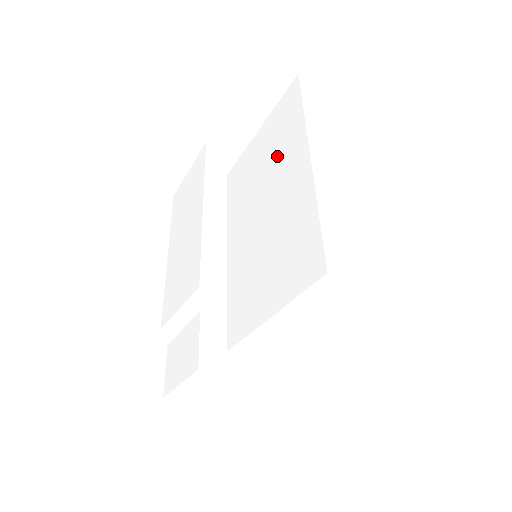
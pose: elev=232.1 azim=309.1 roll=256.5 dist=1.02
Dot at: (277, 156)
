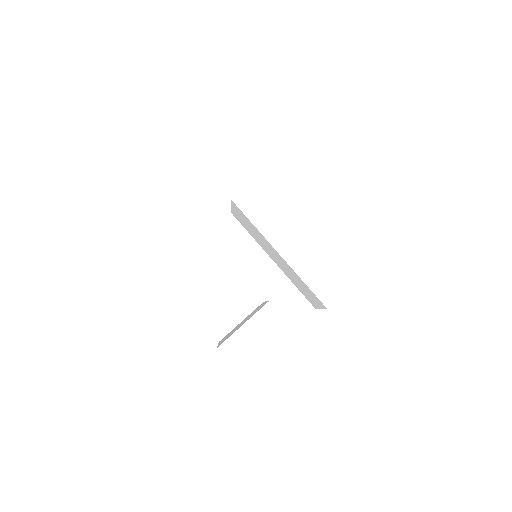
Dot at: (312, 188)
